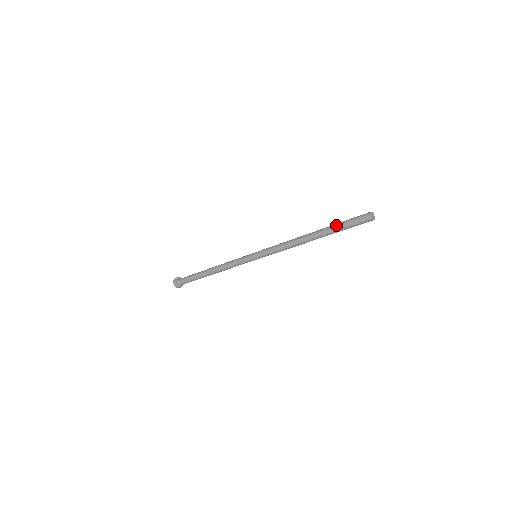
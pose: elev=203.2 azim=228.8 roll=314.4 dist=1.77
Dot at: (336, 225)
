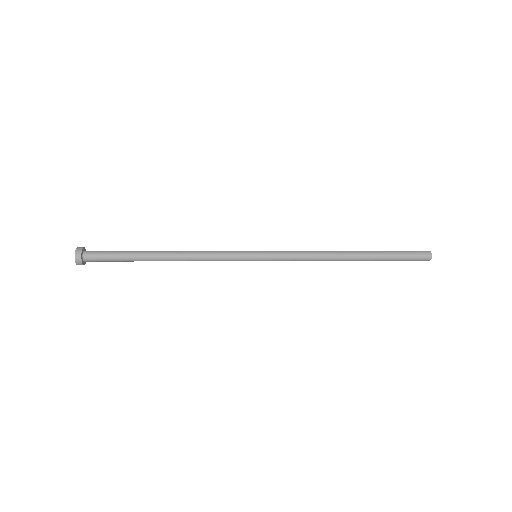
Dot at: occluded
